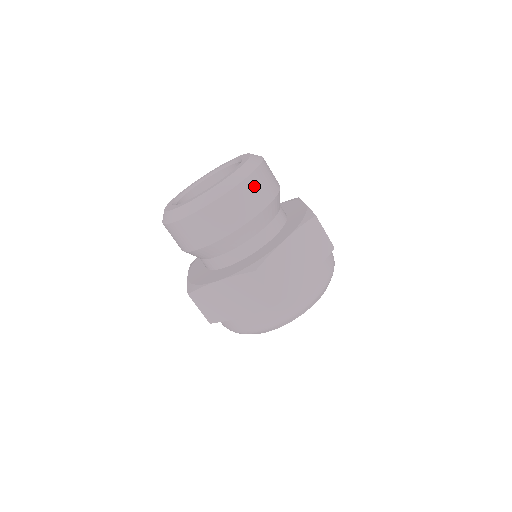
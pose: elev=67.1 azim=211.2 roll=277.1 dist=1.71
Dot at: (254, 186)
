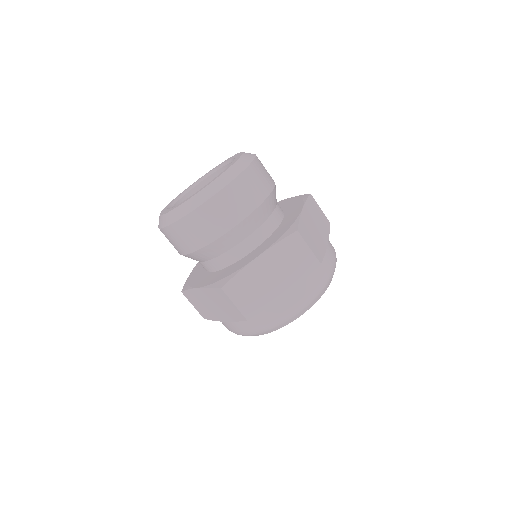
Dot at: (262, 166)
